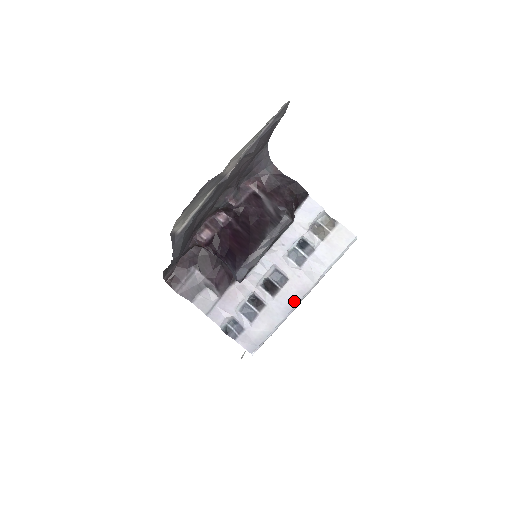
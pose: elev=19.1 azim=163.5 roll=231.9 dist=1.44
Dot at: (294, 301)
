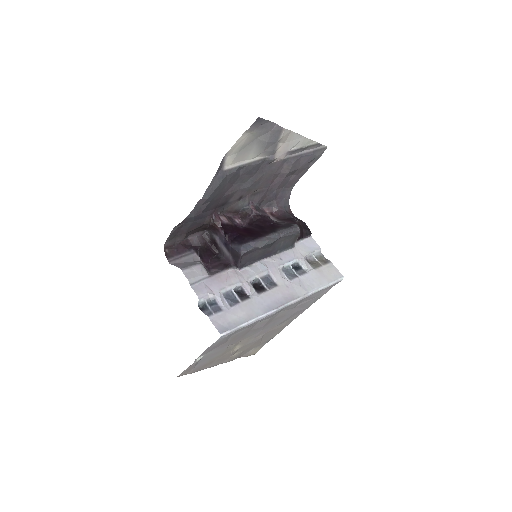
Dot at: (277, 303)
